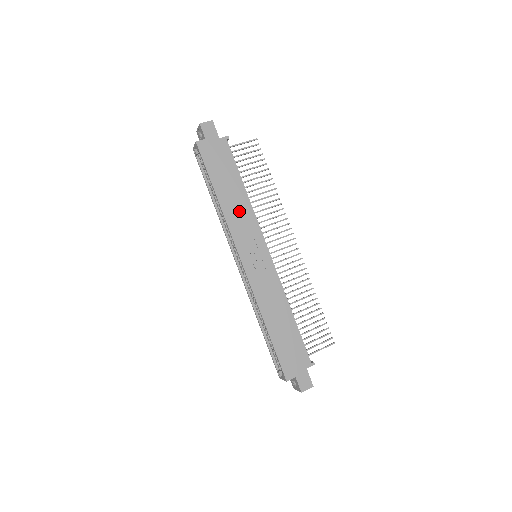
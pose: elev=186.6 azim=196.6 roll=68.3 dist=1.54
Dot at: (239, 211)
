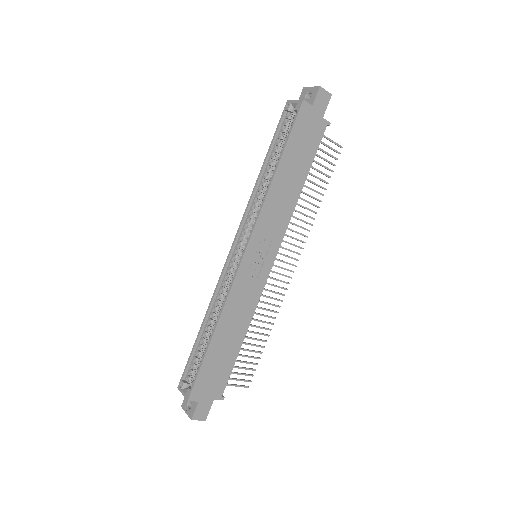
Dot at: (282, 203)
